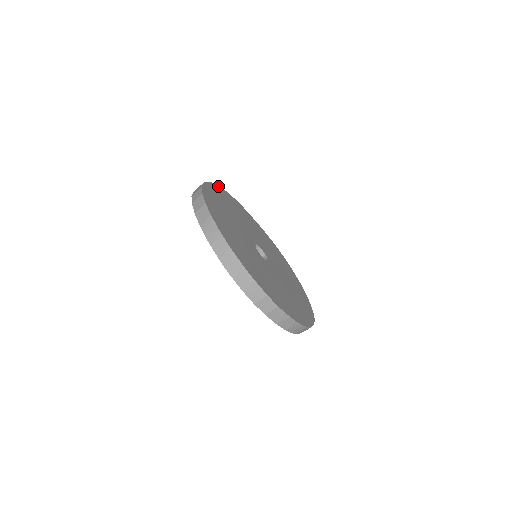
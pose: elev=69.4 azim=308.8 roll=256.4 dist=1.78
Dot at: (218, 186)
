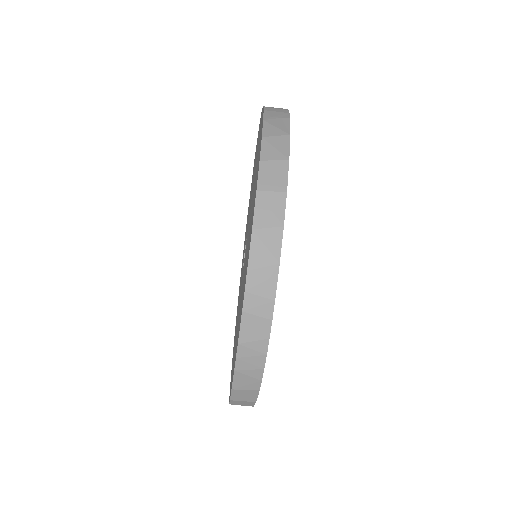
Dot at: occluded
